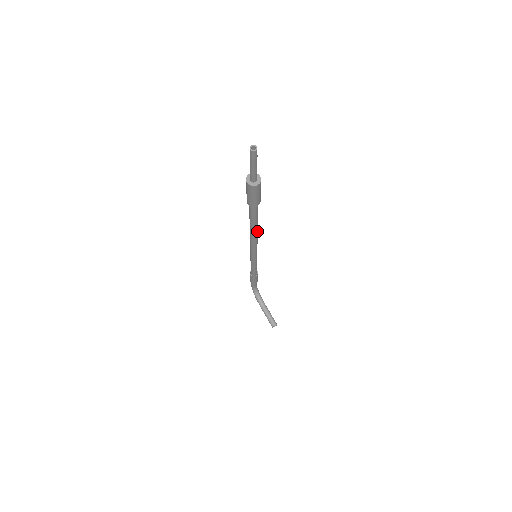
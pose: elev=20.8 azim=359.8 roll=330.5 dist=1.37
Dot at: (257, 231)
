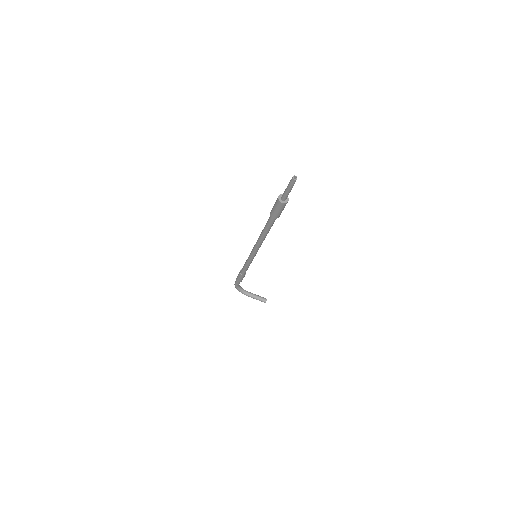
Dot at: occluded
